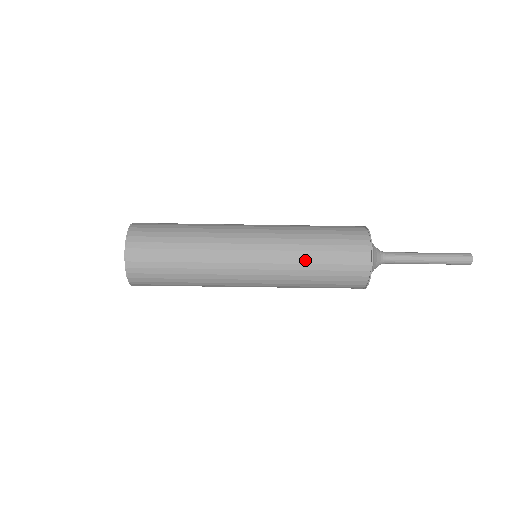
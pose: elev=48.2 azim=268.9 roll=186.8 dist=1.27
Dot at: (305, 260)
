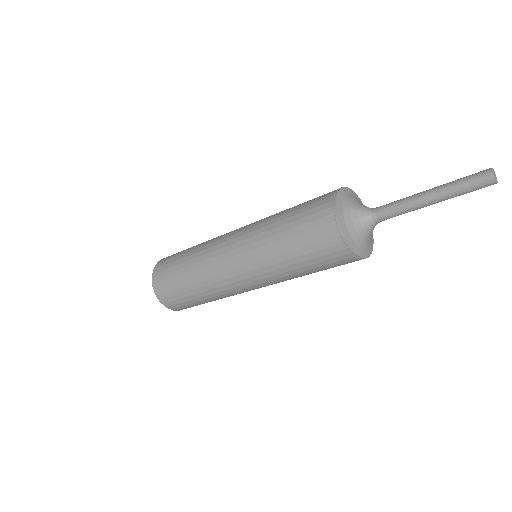
Dot at: (283, 264)
